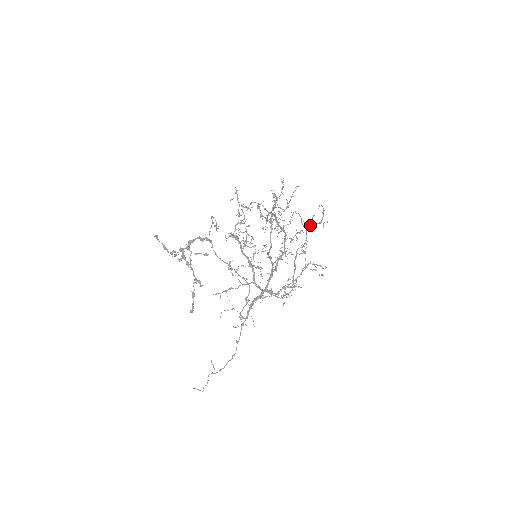
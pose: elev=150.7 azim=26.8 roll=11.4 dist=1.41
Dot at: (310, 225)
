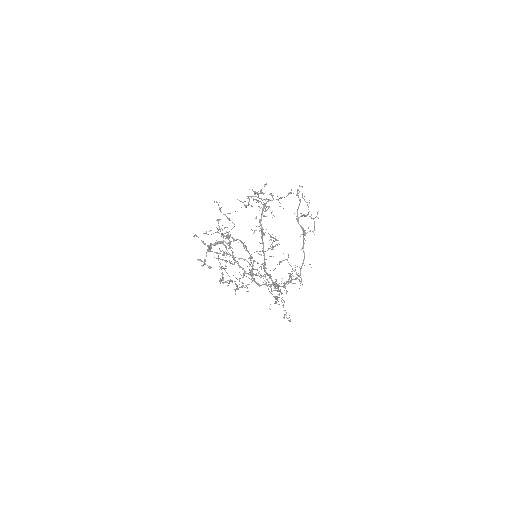
Dot at: (301, 216)
